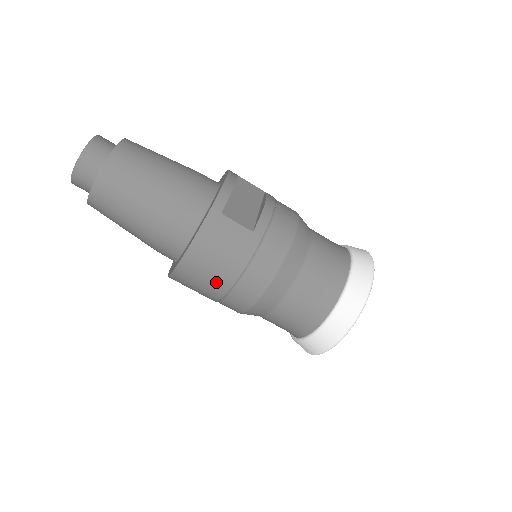
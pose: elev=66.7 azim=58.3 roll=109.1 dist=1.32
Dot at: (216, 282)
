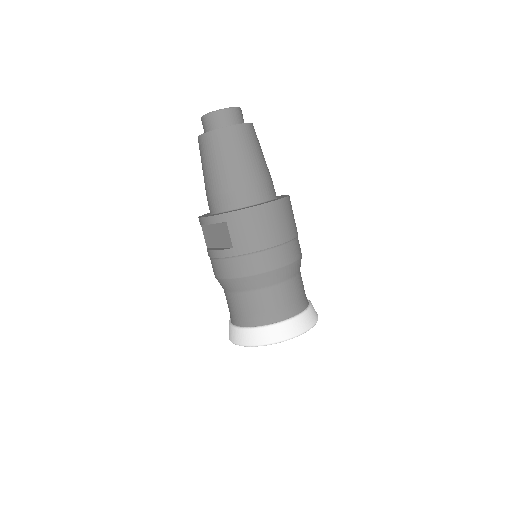
Dot at: (277, 233)
